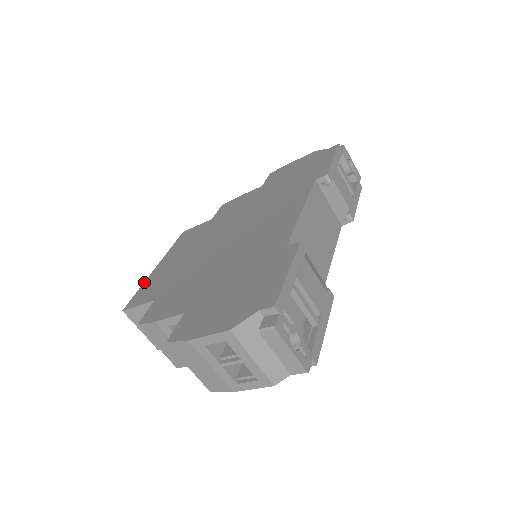
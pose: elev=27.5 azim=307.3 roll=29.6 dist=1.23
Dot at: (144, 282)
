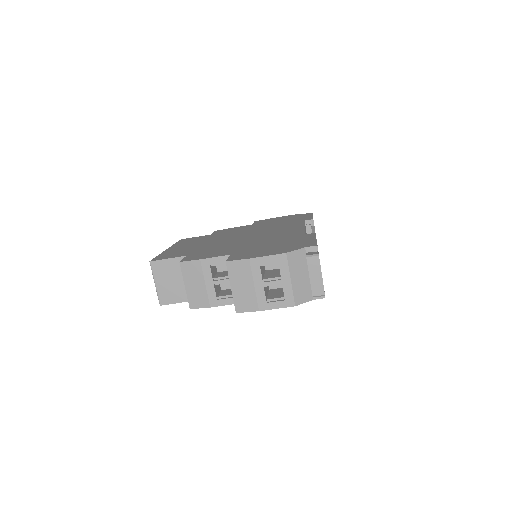
Dot at: (161, 253)
